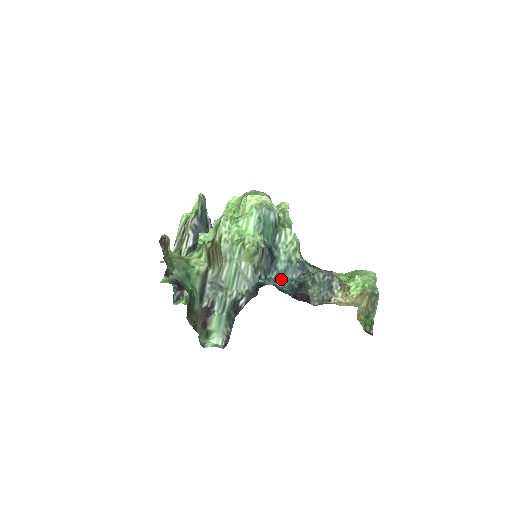
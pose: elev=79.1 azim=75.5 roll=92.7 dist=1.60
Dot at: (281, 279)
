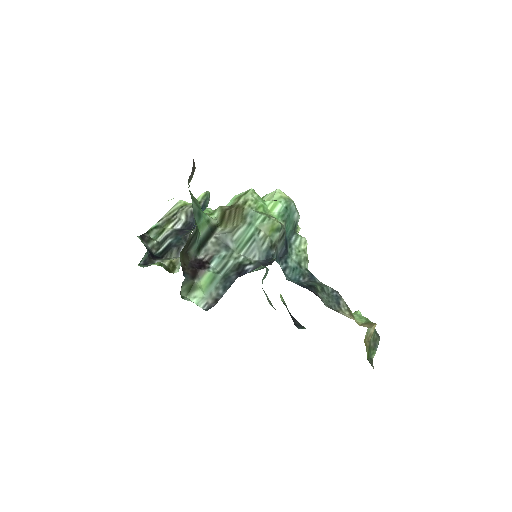
Dot at: (288, 275)
